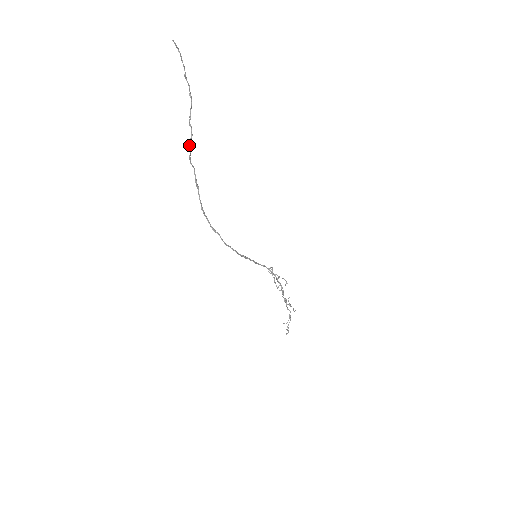
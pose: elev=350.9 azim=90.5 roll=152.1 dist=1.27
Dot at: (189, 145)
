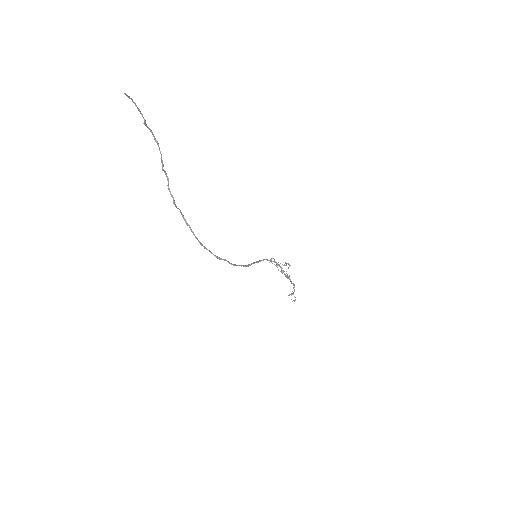
Dot at: (169, 190)
